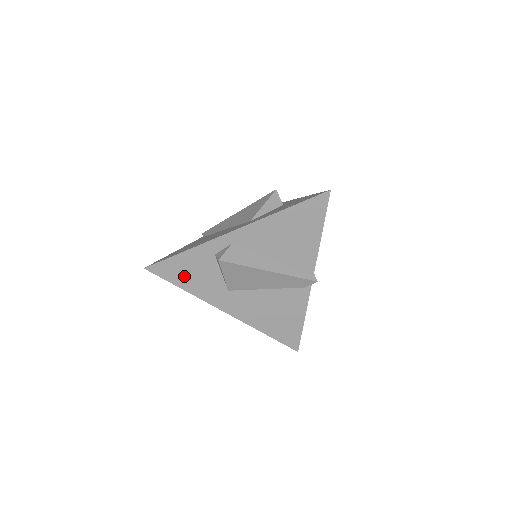
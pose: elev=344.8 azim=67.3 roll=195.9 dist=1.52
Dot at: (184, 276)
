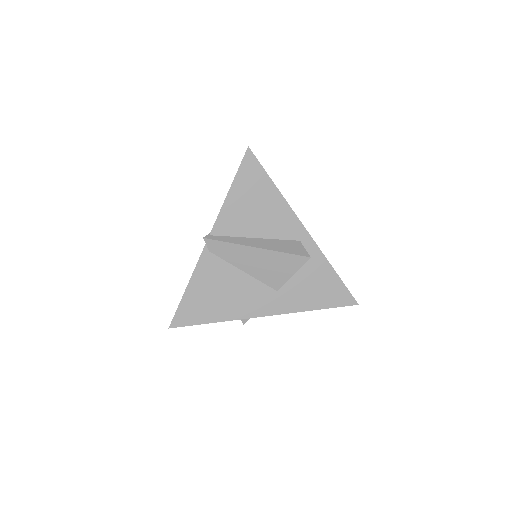
Dot at: occluded
